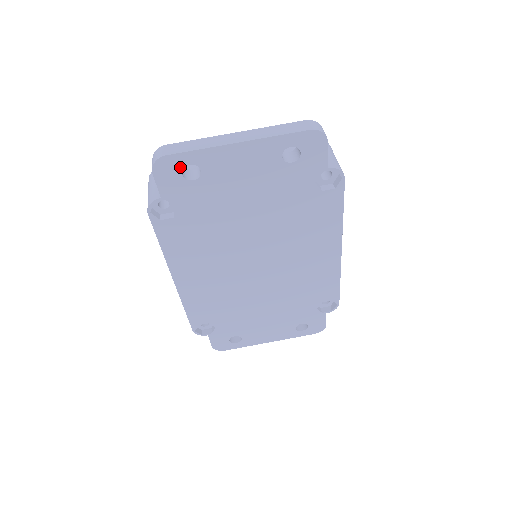
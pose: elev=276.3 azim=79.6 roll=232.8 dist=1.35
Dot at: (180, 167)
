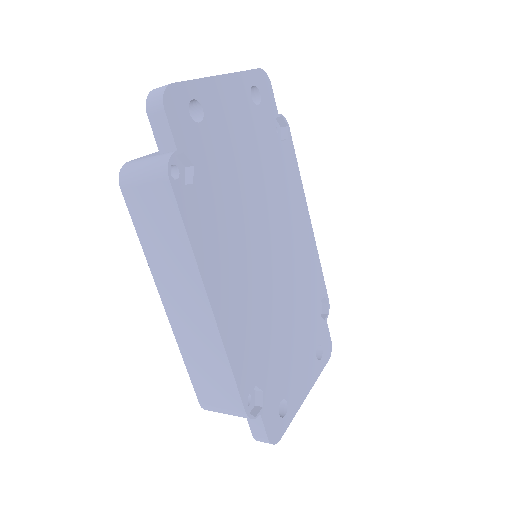
Dot at: (186, 102)
